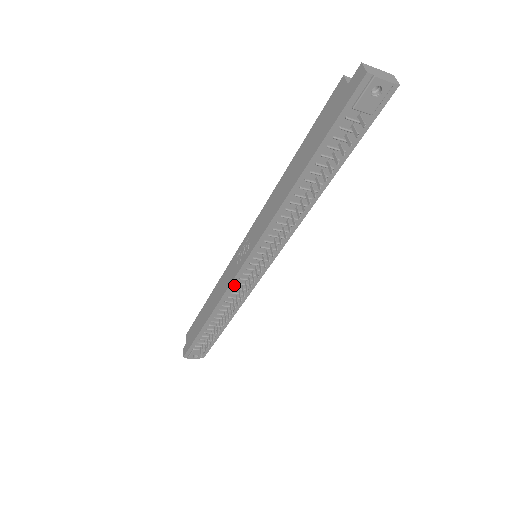
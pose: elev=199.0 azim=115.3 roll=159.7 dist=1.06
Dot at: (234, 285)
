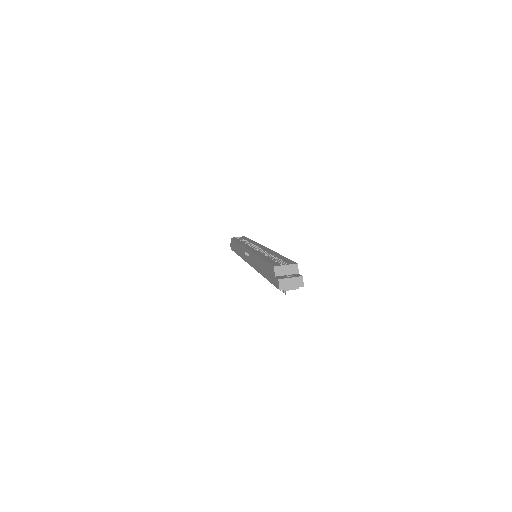
Dot at: occluded
